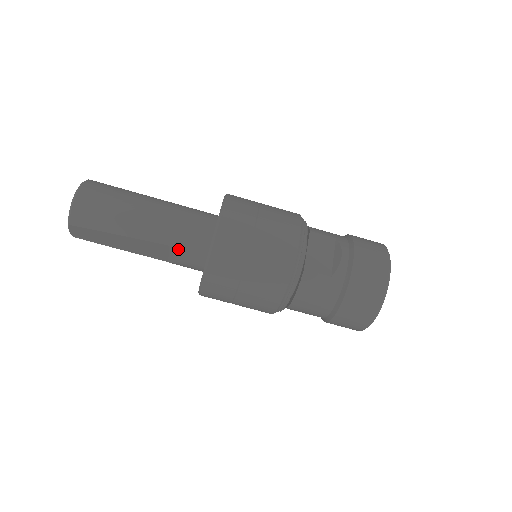
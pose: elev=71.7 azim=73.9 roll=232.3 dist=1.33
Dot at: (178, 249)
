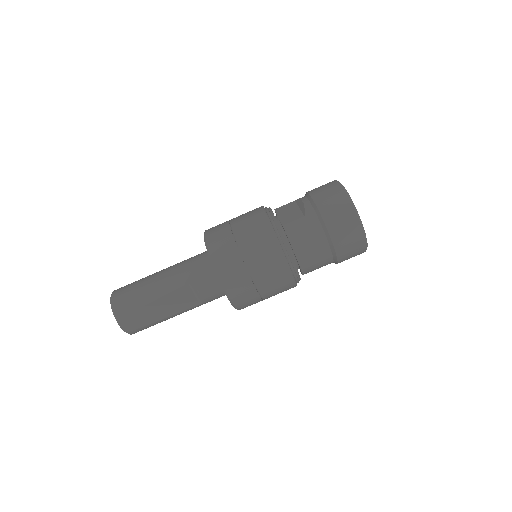
Dot at: (195, 282)
